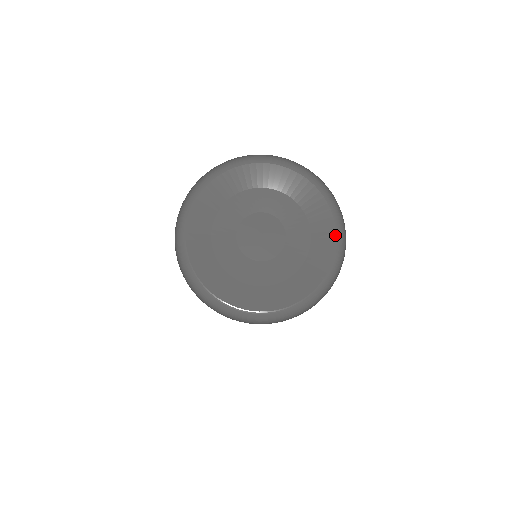
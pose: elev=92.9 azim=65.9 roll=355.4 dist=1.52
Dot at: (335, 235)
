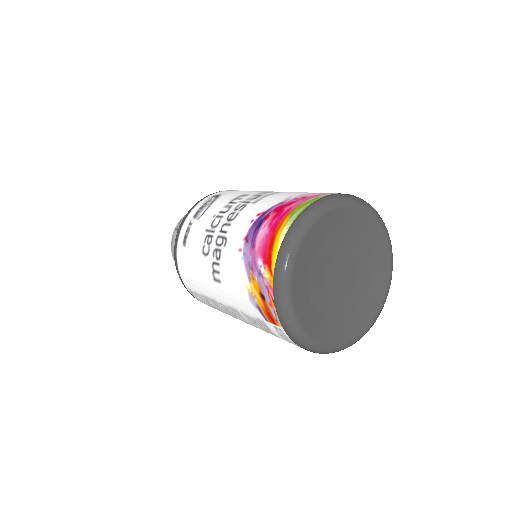
Dot at: (388, 284)
